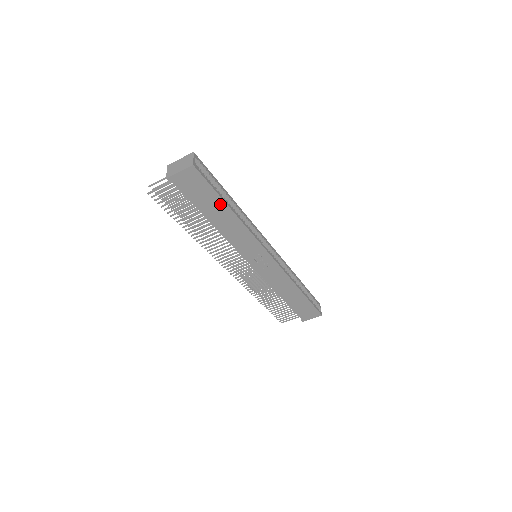
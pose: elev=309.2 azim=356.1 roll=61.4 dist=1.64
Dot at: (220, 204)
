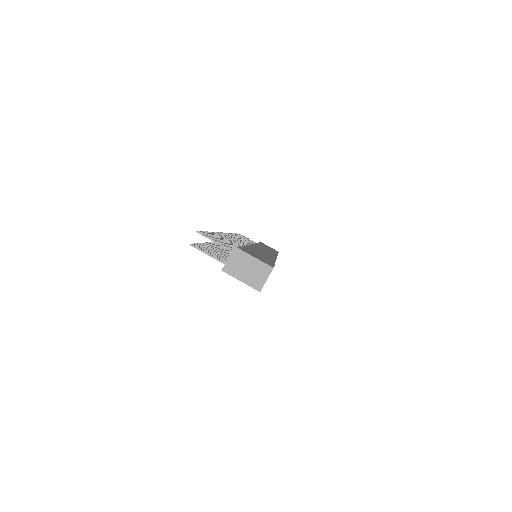
Dot at: occluded
